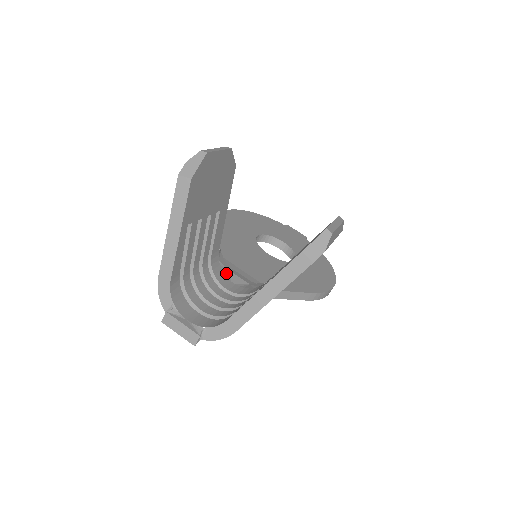
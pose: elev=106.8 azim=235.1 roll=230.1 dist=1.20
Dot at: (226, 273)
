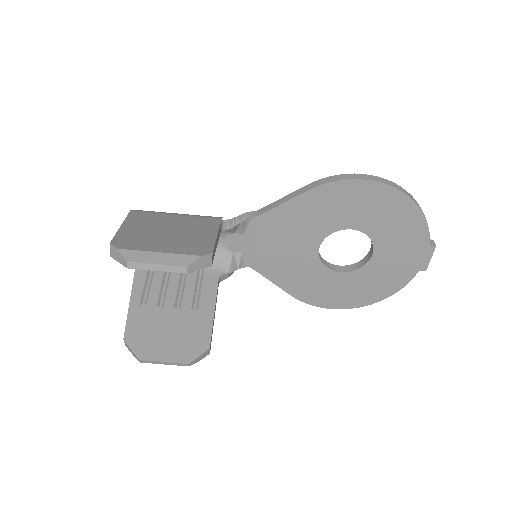
Dot at: (226, 233)
